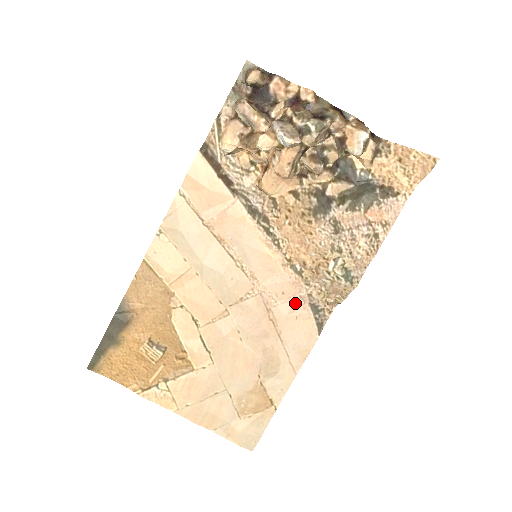
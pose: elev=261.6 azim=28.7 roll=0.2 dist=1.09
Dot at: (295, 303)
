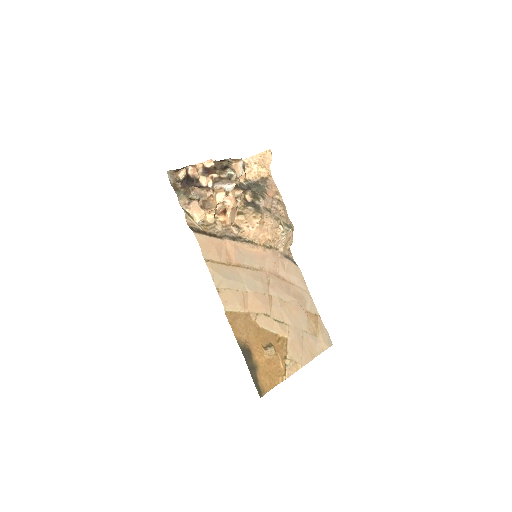
Dot at: (281, 263)
